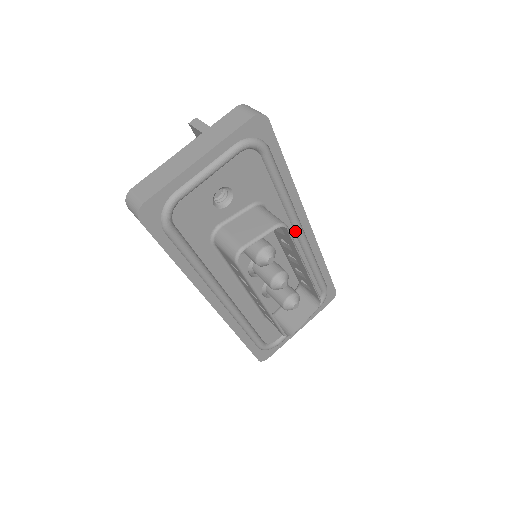
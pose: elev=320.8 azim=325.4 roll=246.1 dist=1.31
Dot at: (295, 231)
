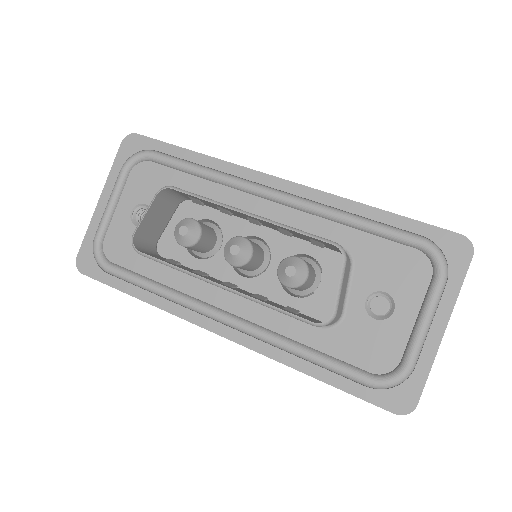
Dot at: (261, 197)
